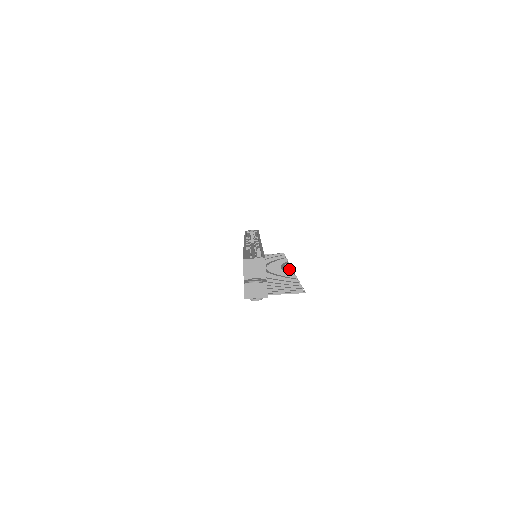
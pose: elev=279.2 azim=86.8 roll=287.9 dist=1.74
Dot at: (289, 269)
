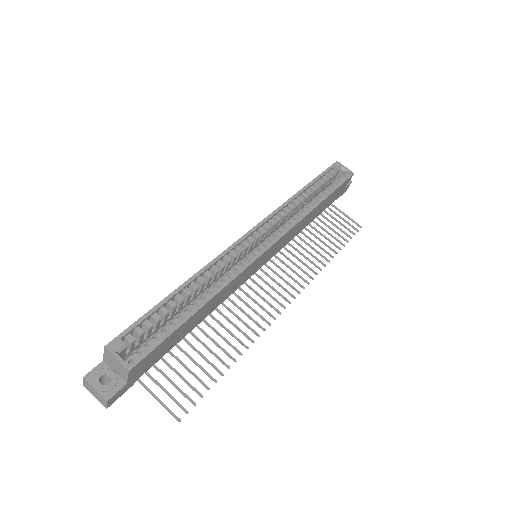
Dot at: (281, 305)
